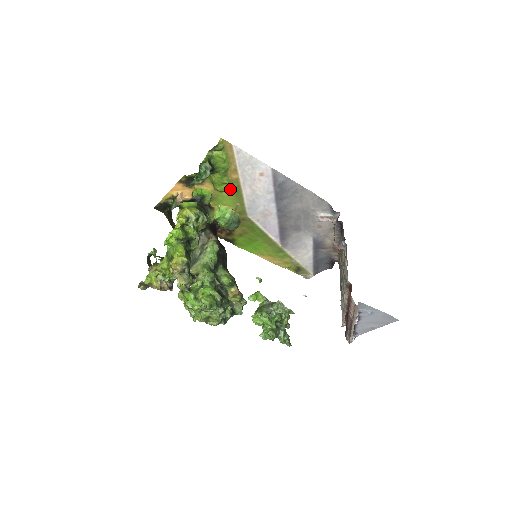
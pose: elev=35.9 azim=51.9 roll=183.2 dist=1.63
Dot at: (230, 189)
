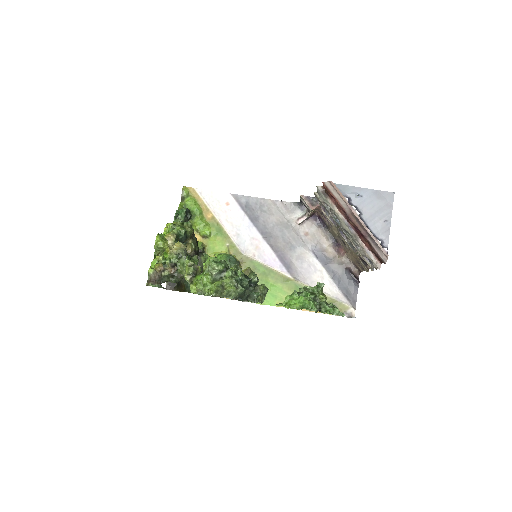
Dot at: (213, 231)
